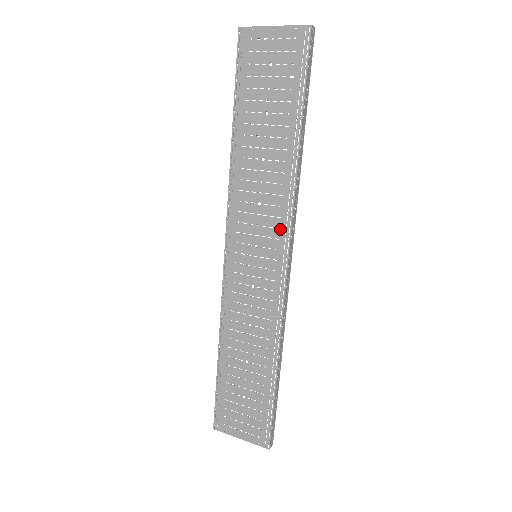
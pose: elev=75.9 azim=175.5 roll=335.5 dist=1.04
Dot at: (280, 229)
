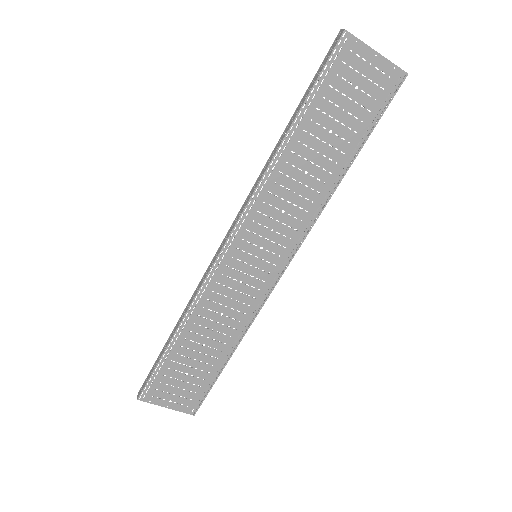
Dot at: (292, 240)
